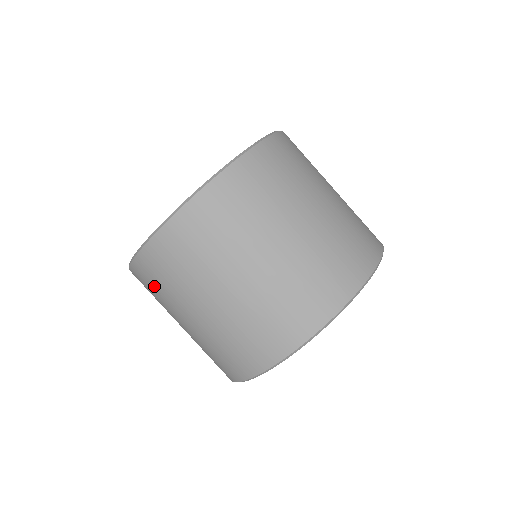
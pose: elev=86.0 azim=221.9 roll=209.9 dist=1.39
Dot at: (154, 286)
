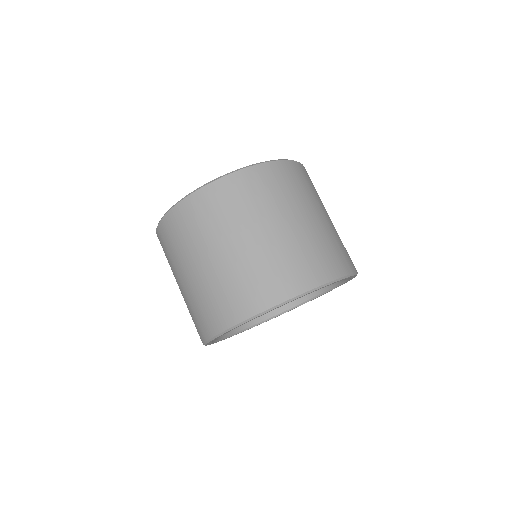
Dot at: occluded
